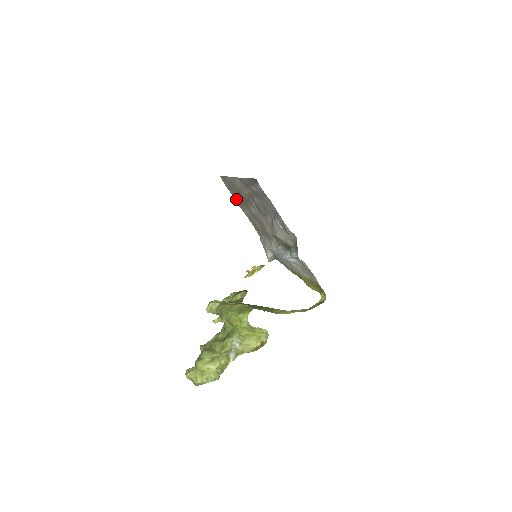
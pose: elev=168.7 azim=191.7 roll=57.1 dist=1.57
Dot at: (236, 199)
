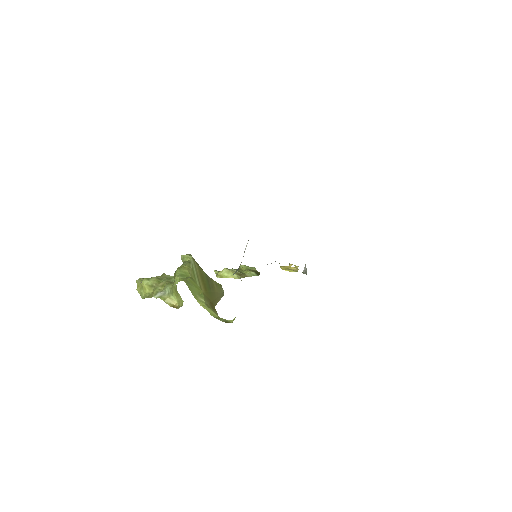
Dot at: occluded
